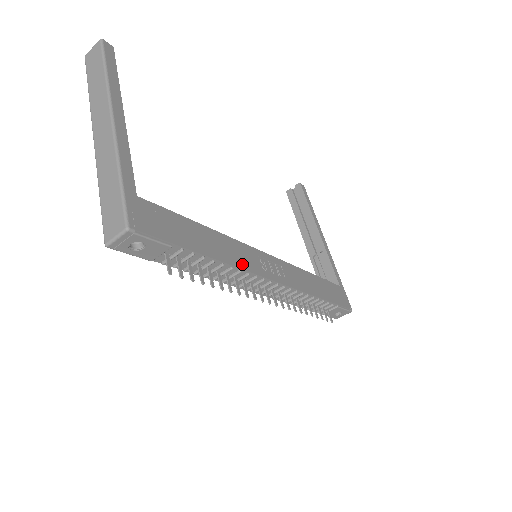
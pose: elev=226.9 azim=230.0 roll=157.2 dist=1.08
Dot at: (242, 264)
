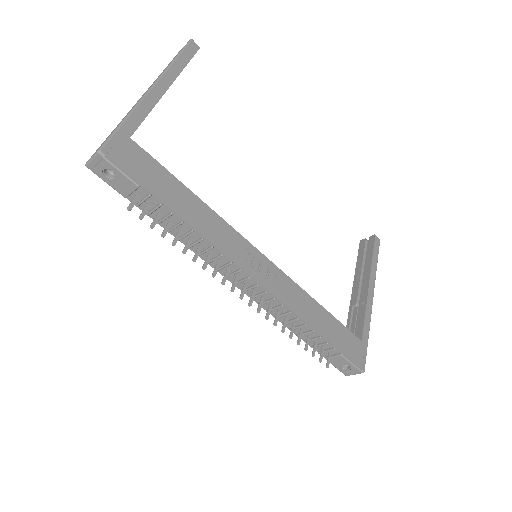
Dot at: (218, 243)
